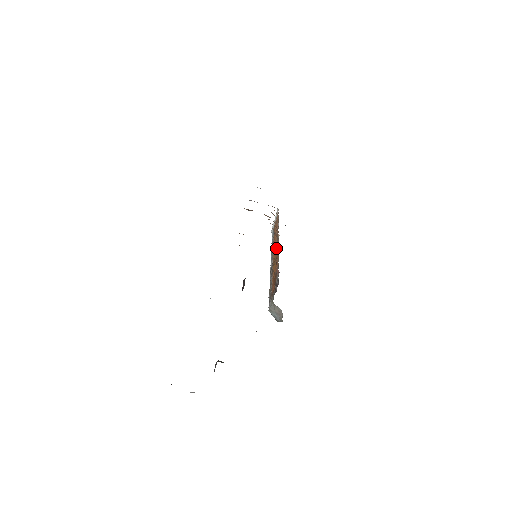
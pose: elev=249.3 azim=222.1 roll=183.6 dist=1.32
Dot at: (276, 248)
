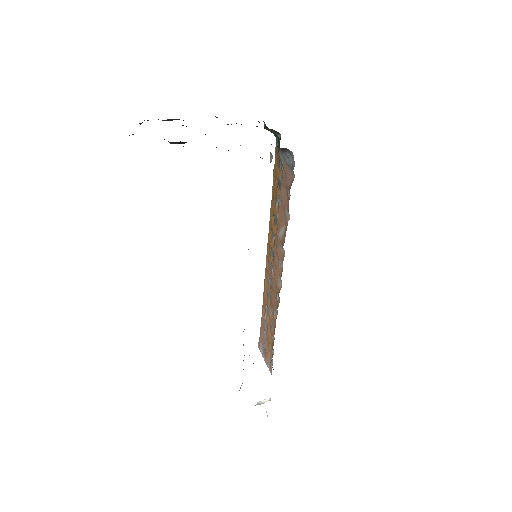
Dot at: occluded
